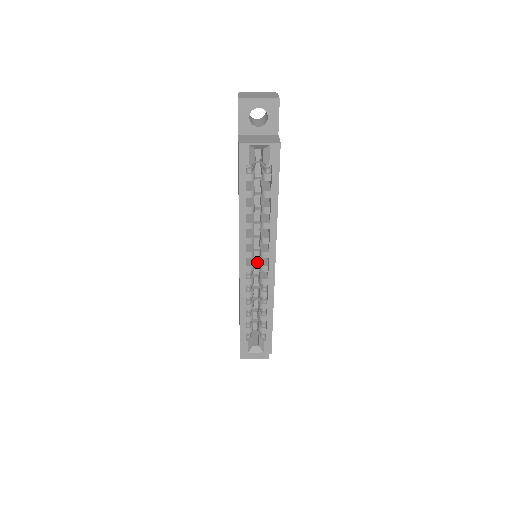
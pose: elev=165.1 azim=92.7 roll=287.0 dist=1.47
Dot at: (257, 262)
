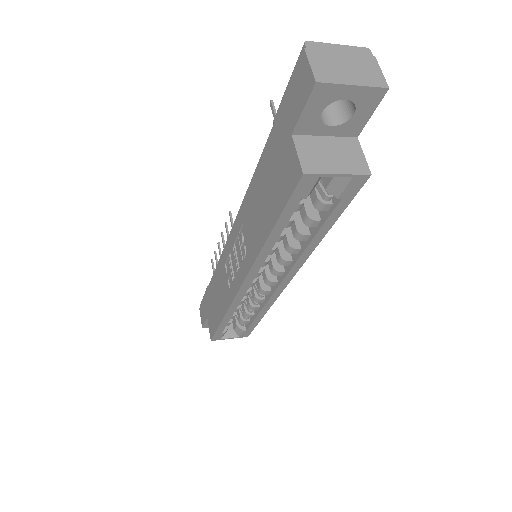
Dot at: occluded
